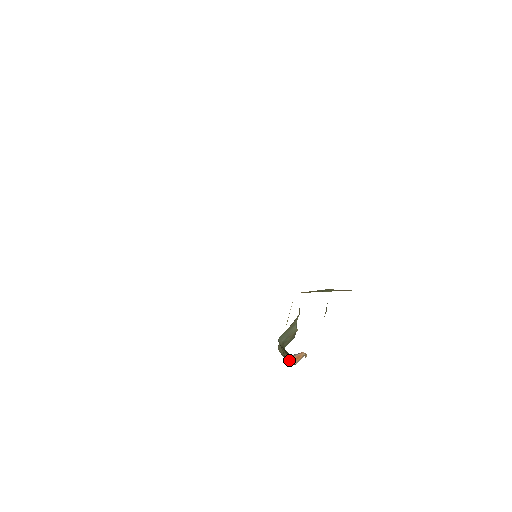
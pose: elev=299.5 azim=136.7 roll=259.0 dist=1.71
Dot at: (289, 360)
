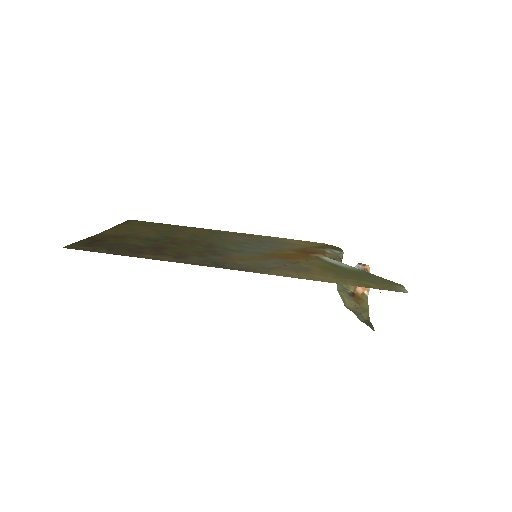
Dot at: (358, 293)
